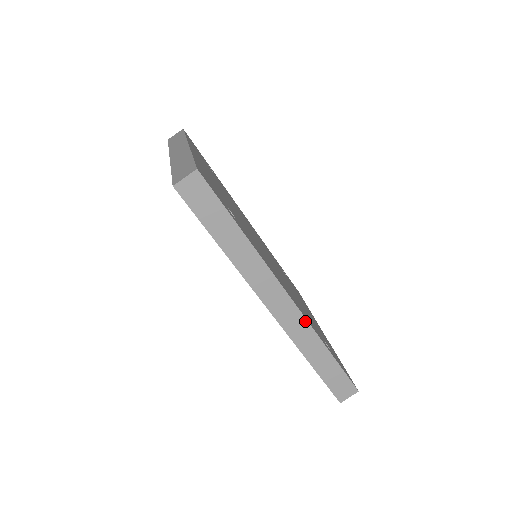
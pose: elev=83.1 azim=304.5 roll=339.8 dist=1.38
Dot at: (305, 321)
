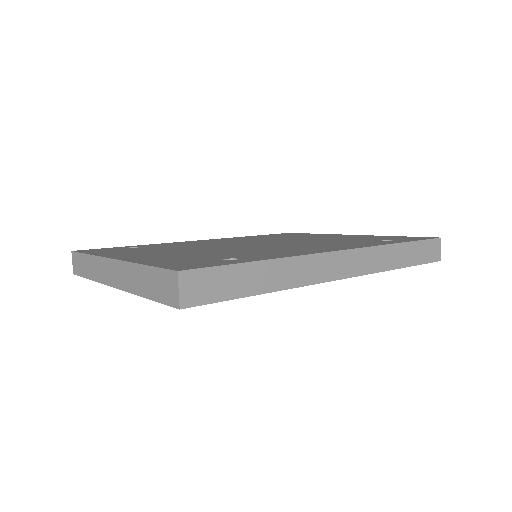
Dot at: (367, 249)
